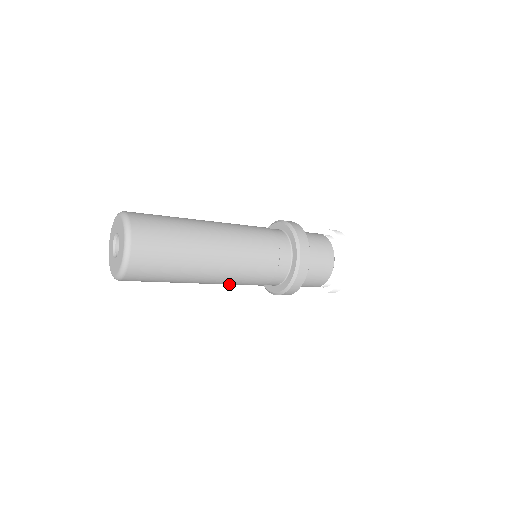
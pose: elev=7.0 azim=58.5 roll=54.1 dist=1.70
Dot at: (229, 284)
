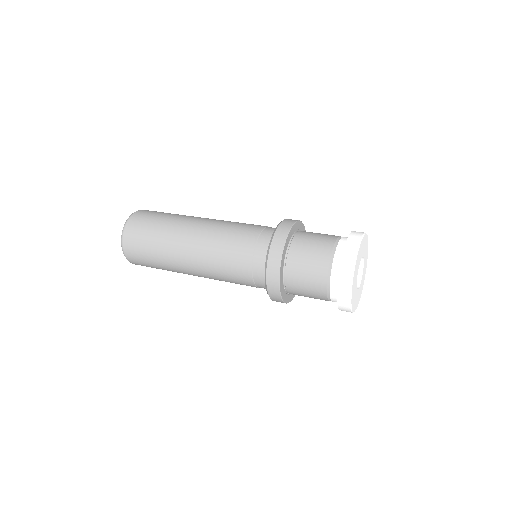
Dot at: occluded
